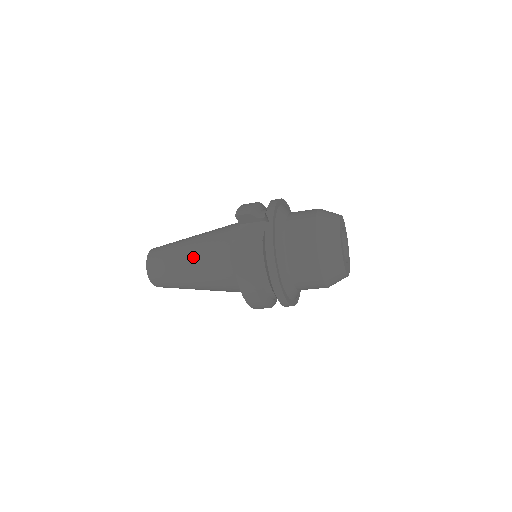
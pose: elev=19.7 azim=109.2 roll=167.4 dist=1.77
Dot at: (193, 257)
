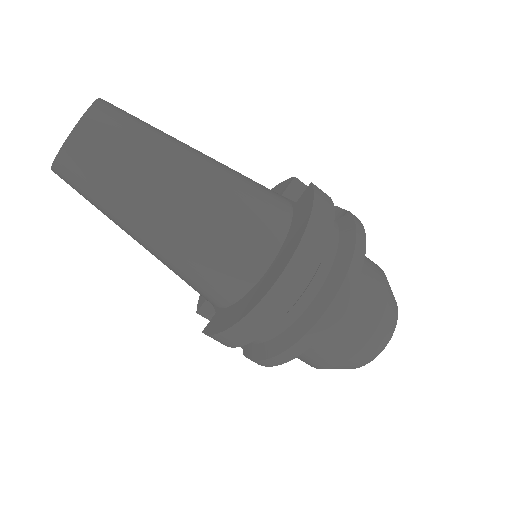
Dot at: (209, 160)
